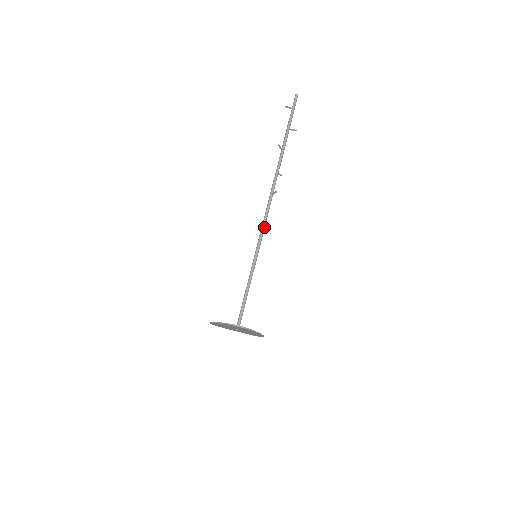
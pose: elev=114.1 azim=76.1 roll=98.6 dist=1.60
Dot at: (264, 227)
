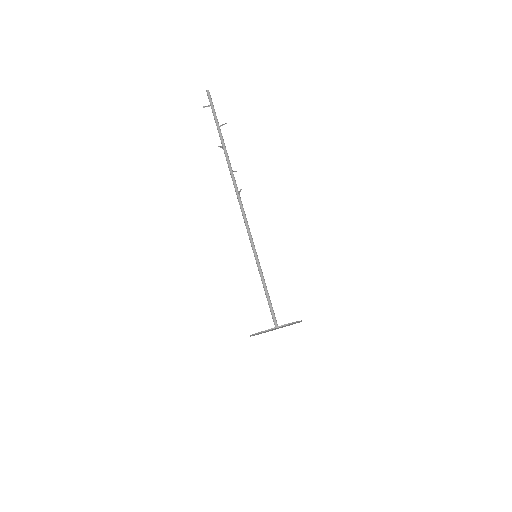
Dot at: (248, 227)
